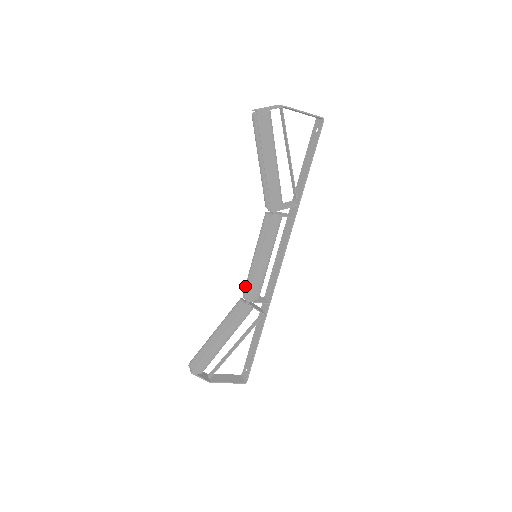
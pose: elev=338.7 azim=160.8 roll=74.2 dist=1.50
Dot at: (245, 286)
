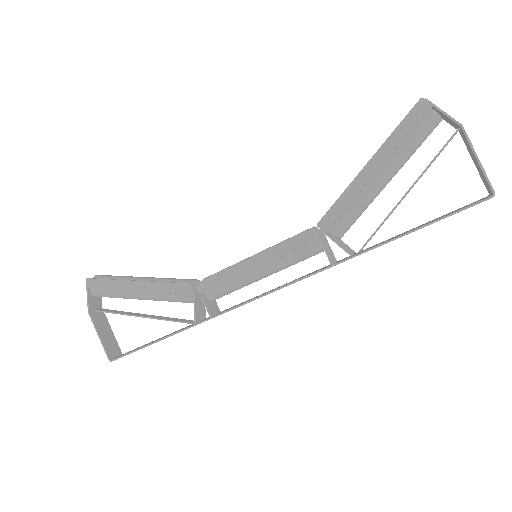
Dot at: (215, 273)
